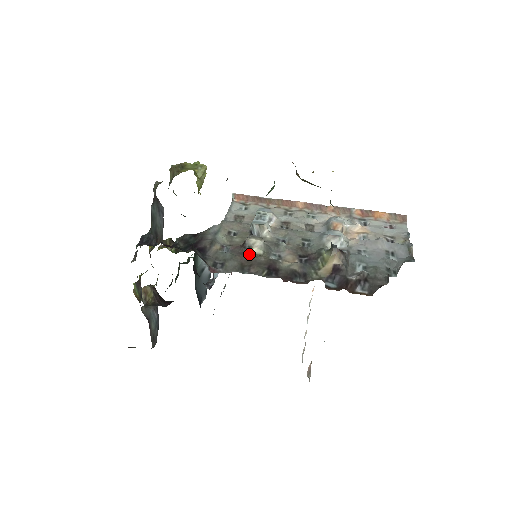
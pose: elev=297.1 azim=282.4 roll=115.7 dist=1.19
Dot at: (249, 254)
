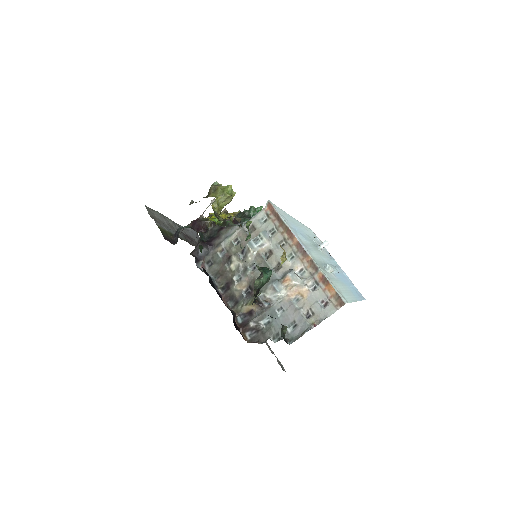
Dot at: (228, 266)
